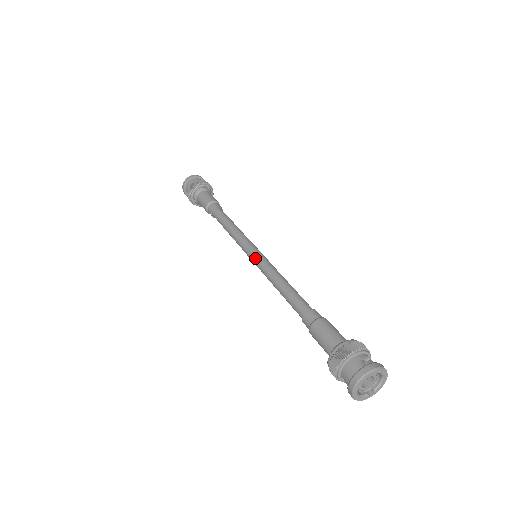
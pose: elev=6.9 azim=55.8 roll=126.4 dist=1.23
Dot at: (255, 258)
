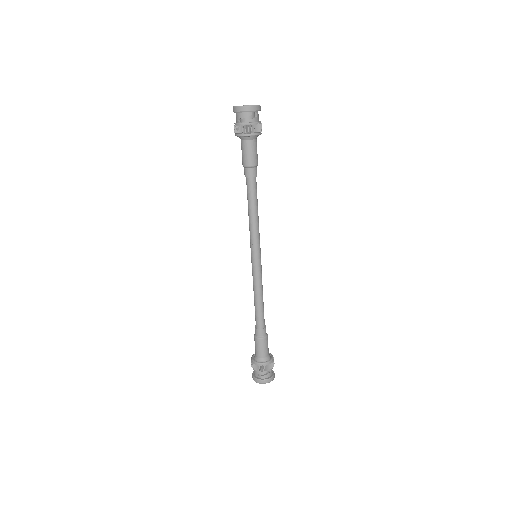
Dot at: occluded
